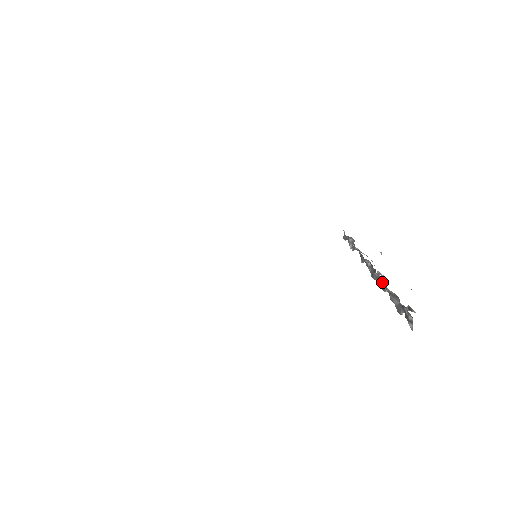
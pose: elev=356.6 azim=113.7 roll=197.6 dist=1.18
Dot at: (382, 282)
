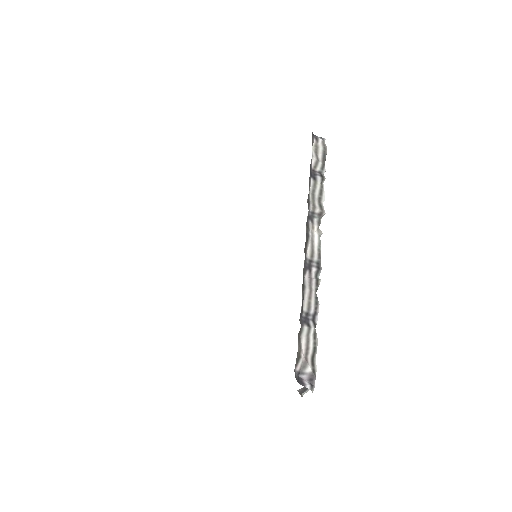
Dot at: occluded
